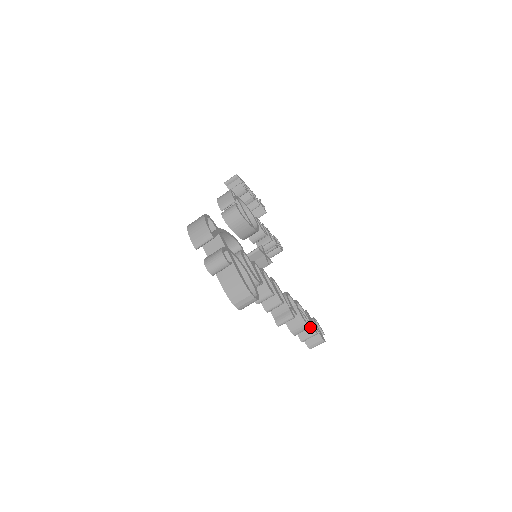
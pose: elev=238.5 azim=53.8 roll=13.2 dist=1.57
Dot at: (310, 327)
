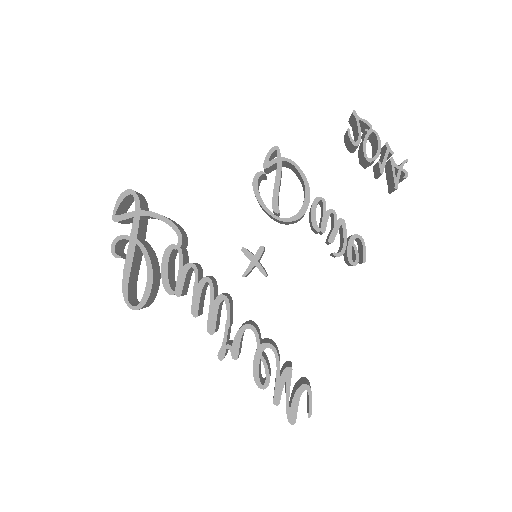
Dot at: (274, 389)
